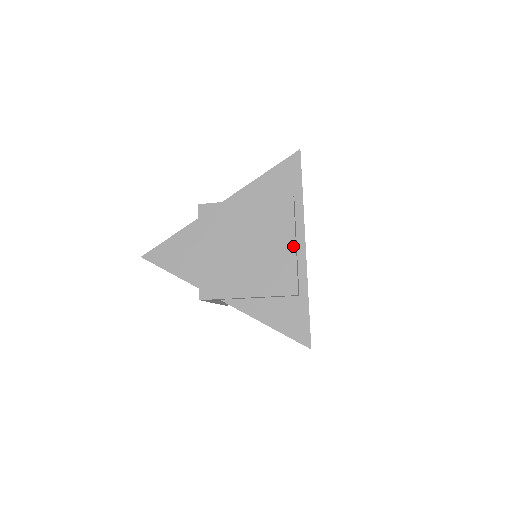
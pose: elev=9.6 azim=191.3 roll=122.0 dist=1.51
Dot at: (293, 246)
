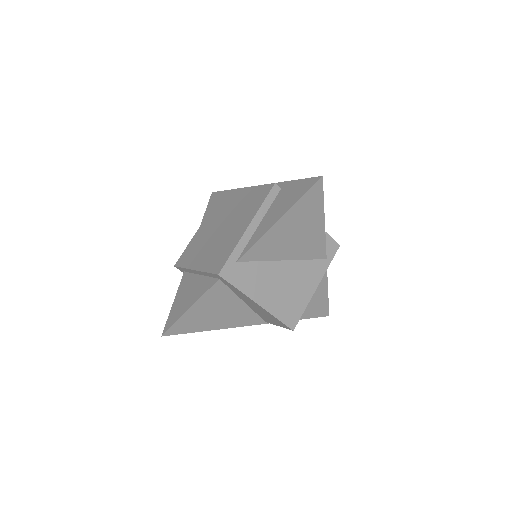
Dot at: (246, 189)
